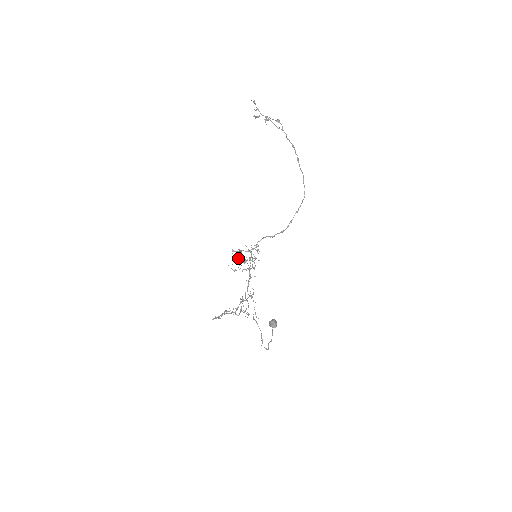
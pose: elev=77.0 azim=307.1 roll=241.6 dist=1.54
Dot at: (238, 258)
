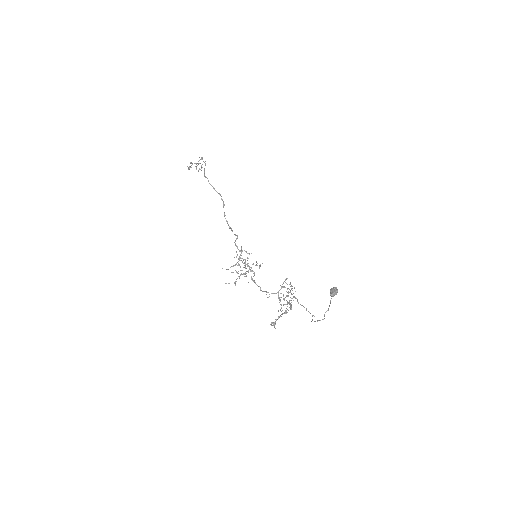
Dot at: (231, 272)
